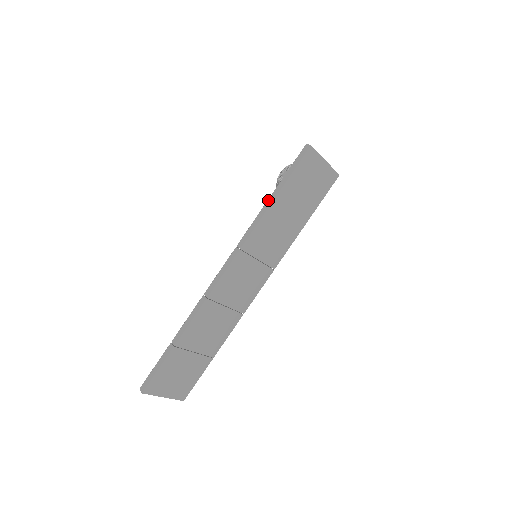
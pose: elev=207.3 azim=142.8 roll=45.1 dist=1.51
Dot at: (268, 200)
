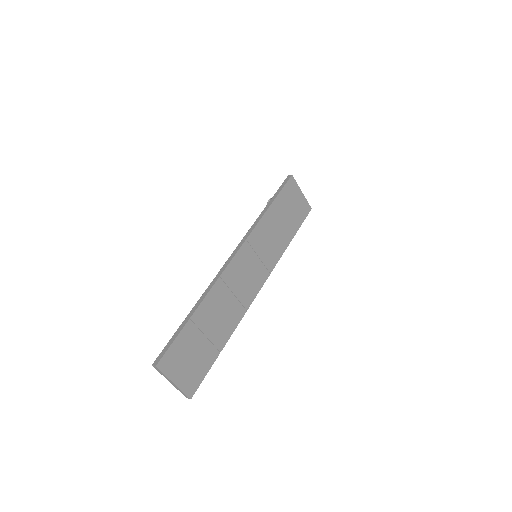
Dot at: (264, 208)
